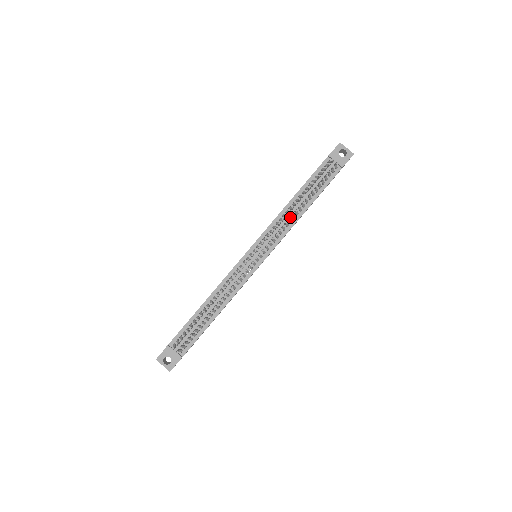
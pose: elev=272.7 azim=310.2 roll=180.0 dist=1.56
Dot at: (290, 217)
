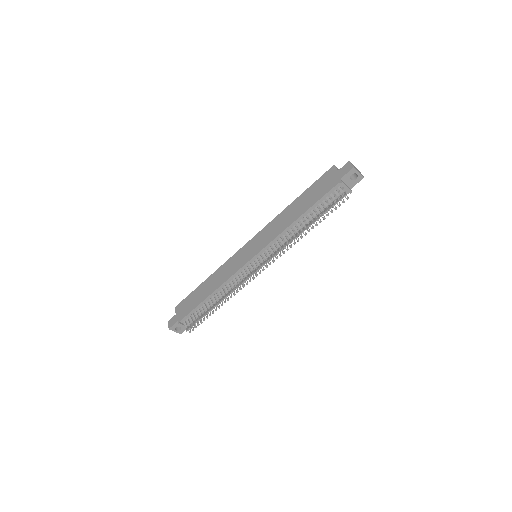
Dot at: (295, 243)
